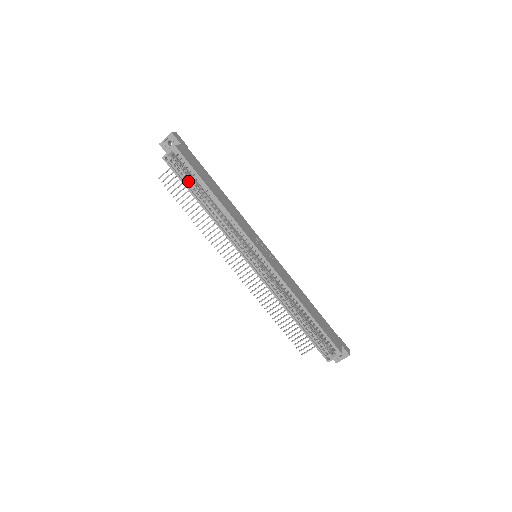
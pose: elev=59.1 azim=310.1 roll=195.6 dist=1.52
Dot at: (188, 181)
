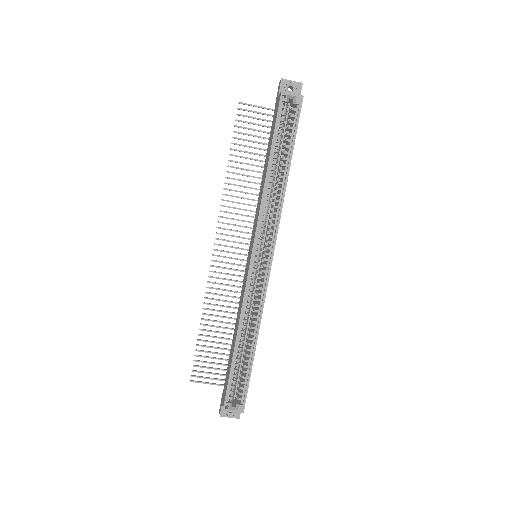
Dot at: (277, 134)
